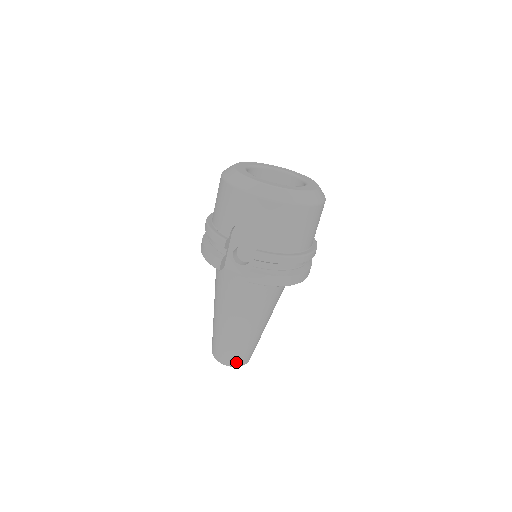
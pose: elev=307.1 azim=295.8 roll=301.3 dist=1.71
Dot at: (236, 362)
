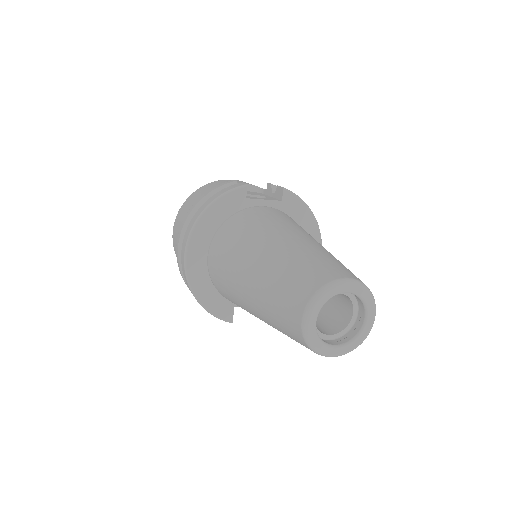
Dot at: occluded
